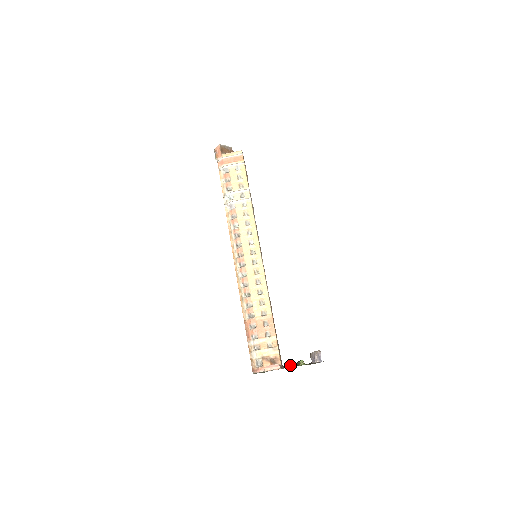
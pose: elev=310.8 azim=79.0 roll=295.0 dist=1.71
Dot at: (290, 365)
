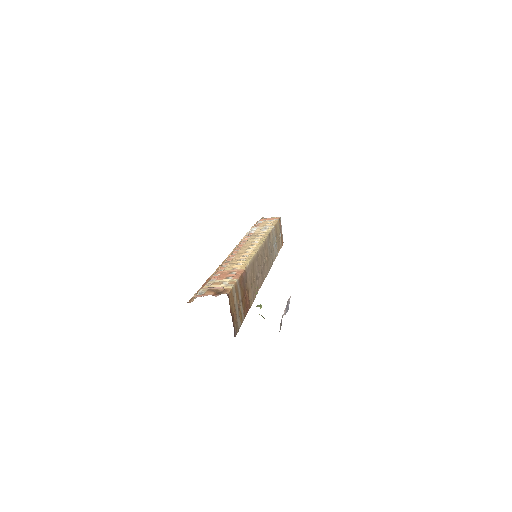
Dot at: occluded
